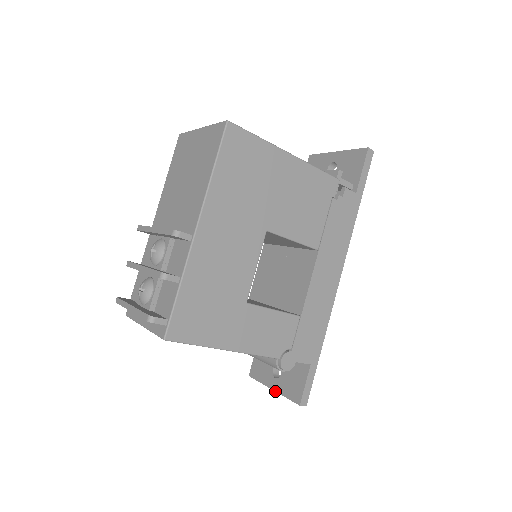
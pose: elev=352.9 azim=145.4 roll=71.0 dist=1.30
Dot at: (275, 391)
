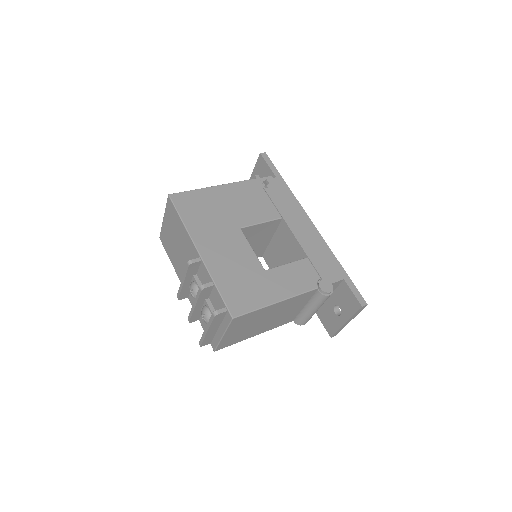
Dot at: (347, 321)
